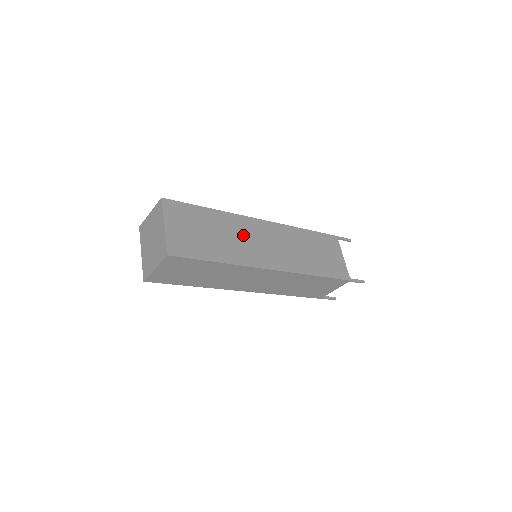
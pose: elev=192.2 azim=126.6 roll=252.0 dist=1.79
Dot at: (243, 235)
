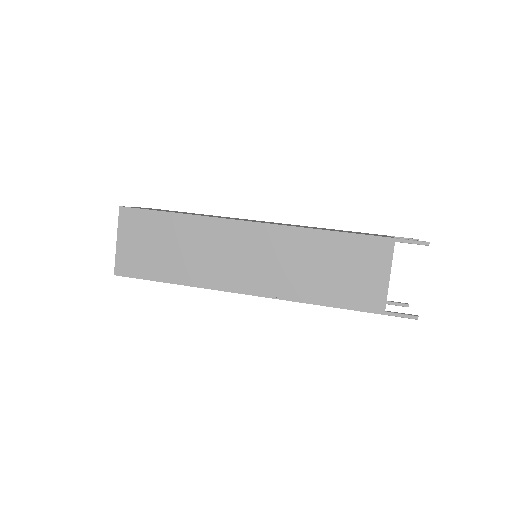
Dot at: (212, 247)
